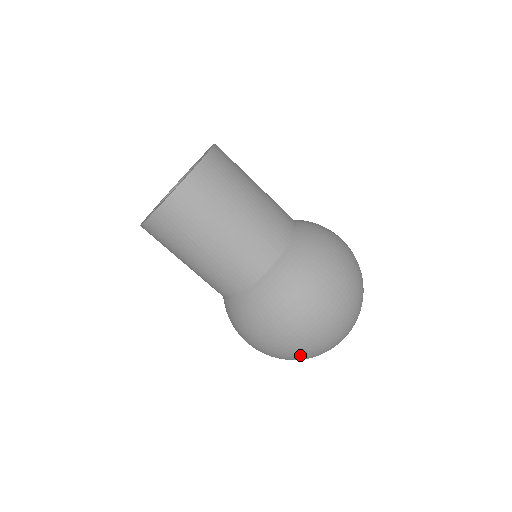
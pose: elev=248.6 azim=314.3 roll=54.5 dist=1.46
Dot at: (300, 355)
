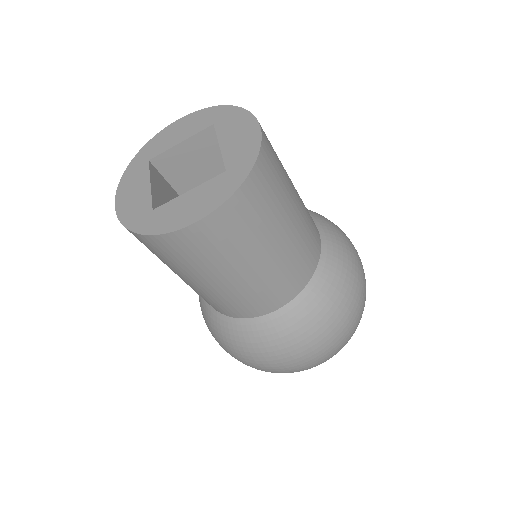
Dot at: occluded
